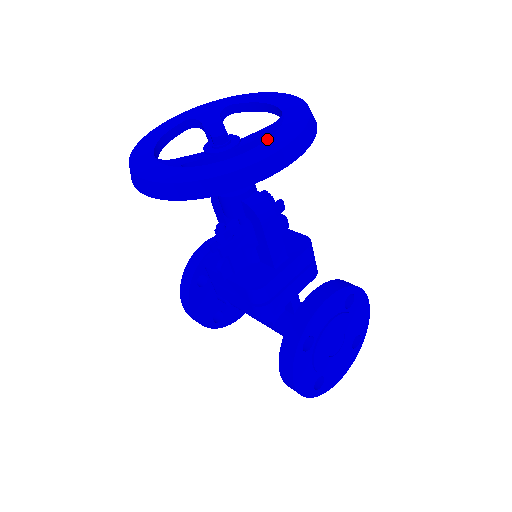
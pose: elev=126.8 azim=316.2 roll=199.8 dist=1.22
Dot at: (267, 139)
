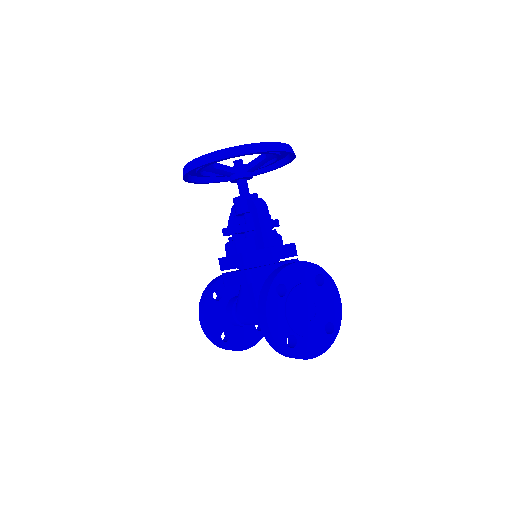
Dot at: occluded
